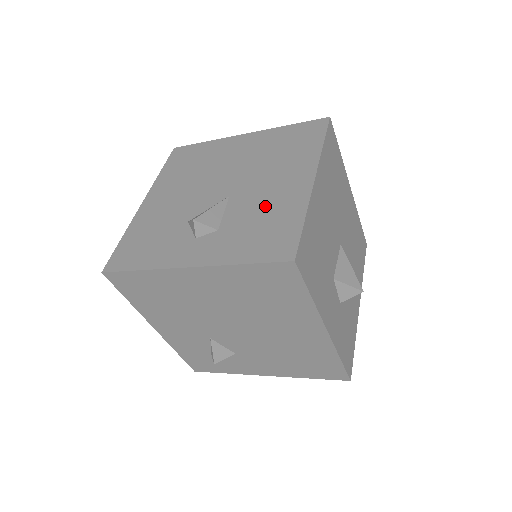
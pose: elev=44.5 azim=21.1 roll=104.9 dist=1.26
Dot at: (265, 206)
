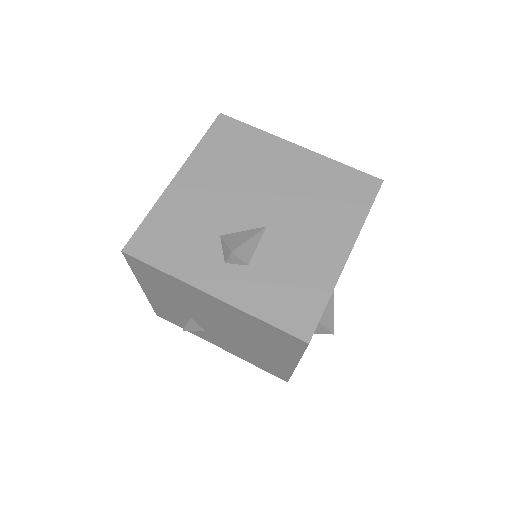
Dot at: (298, 262)
